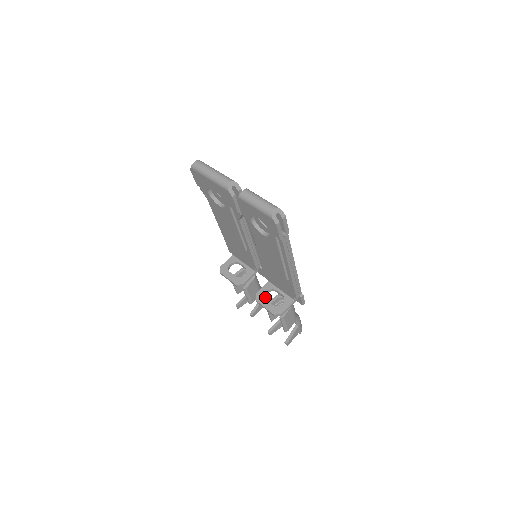
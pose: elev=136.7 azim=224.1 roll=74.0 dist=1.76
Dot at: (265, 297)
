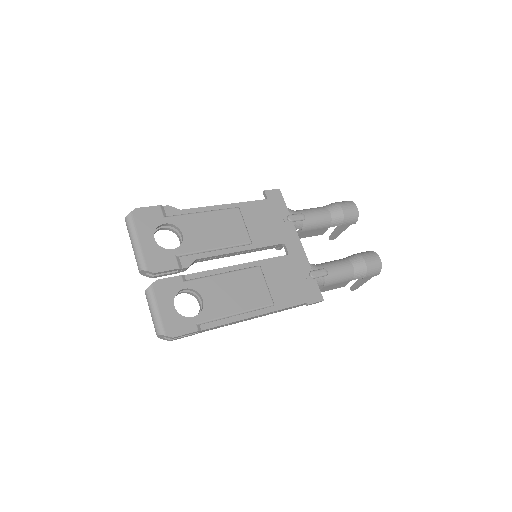
Dot at: (344, 222)
